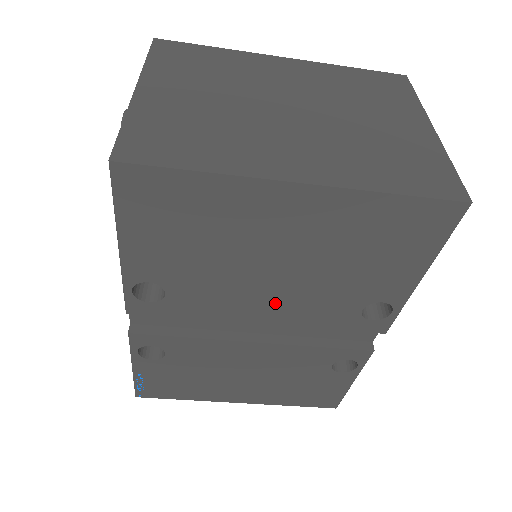
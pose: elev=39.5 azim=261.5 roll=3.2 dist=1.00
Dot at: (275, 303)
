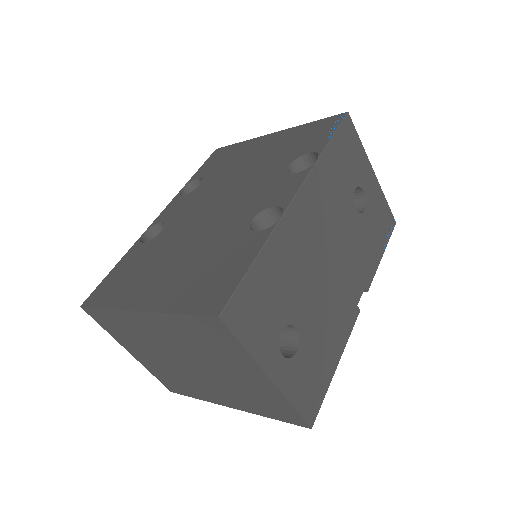
Dot at: occluded
